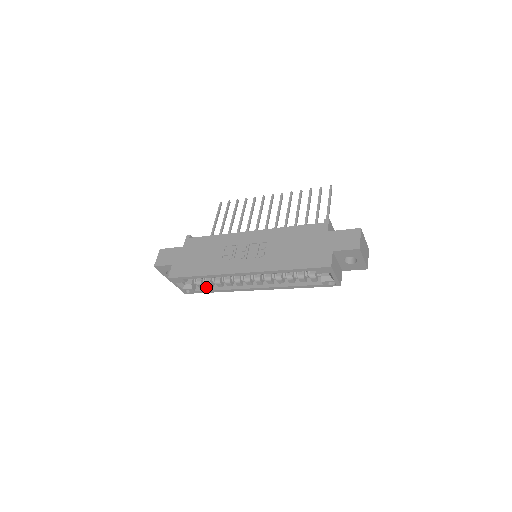
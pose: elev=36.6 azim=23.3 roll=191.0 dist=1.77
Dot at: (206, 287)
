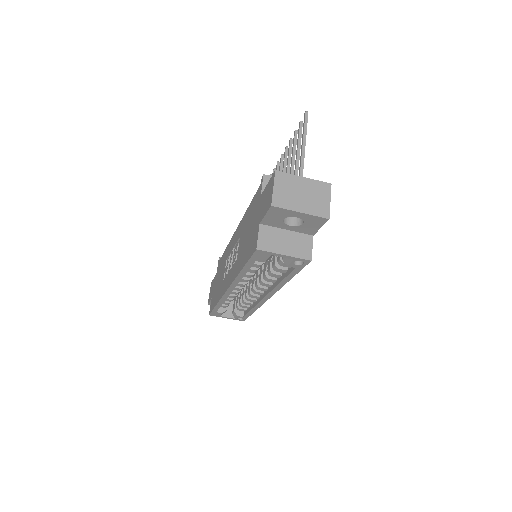
Dot at: (247, 309)
